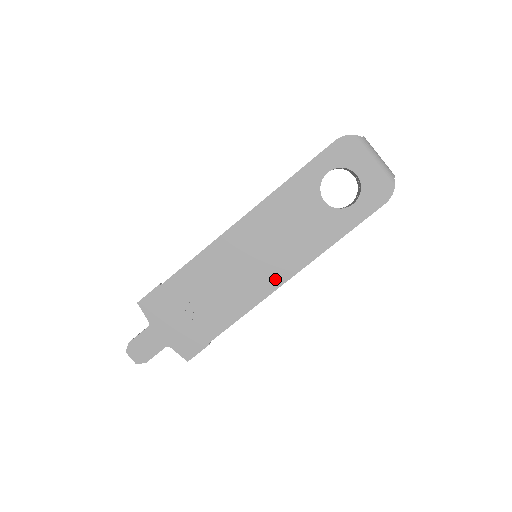
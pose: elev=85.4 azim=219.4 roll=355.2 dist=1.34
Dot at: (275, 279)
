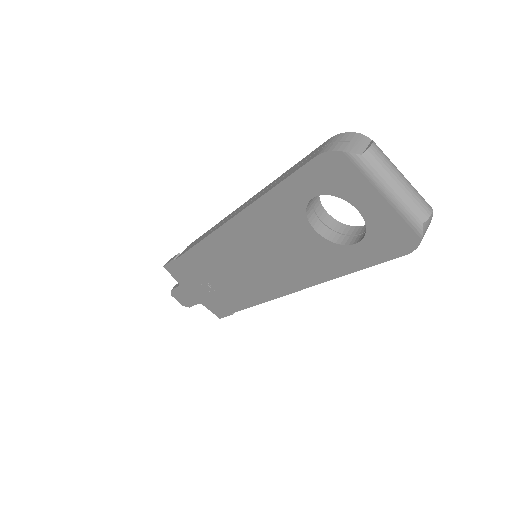
Dot at: (276, 288)
